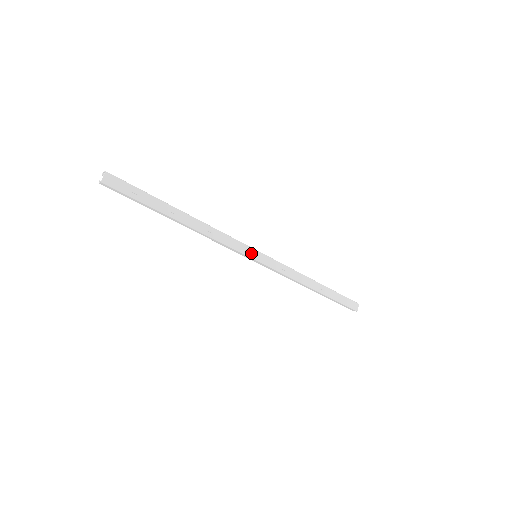
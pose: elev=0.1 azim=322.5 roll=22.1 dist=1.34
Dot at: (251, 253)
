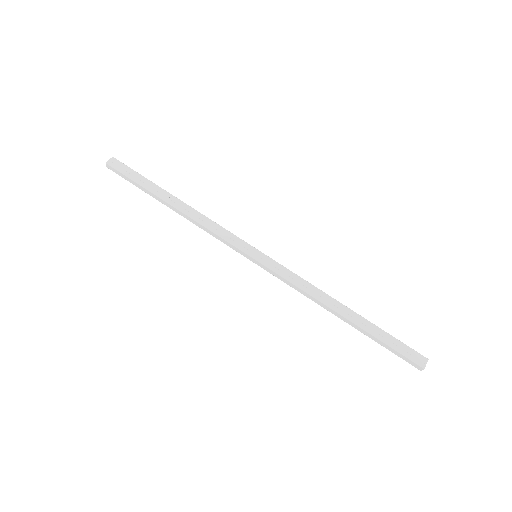
Dot at: (248, 249)
